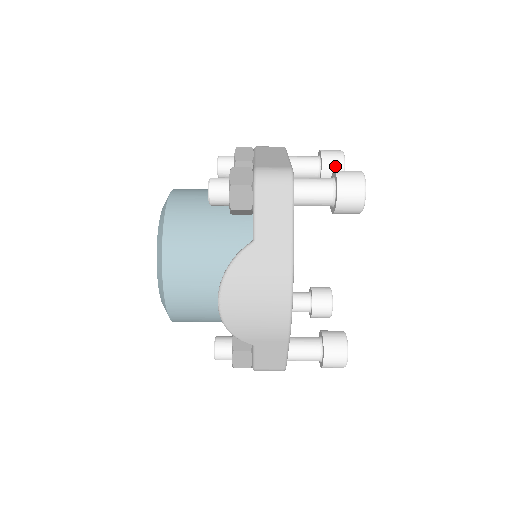
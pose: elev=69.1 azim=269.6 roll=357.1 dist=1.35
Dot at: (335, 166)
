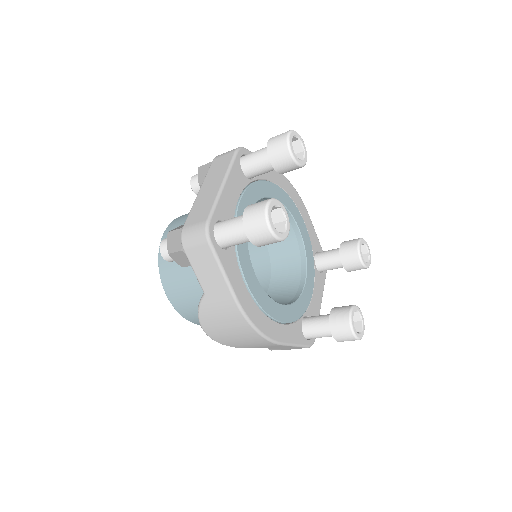
Dot at: (282, 158)
